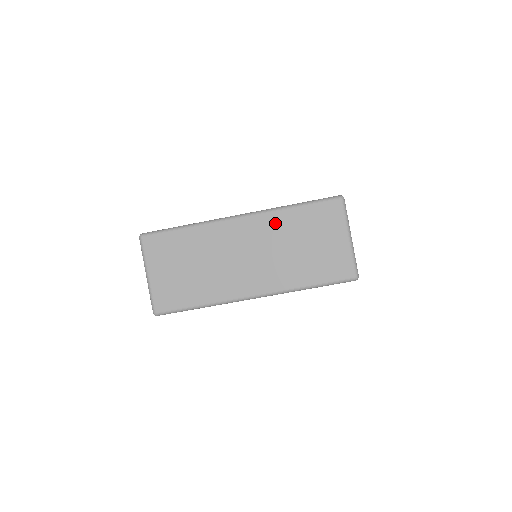
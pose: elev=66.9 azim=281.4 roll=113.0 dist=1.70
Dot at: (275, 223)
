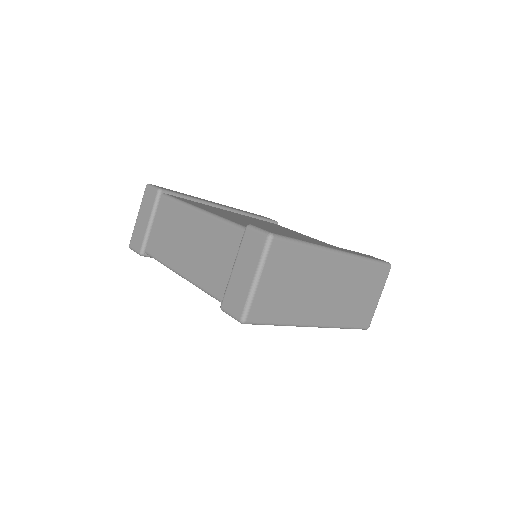
Dot at: (356, 269)
